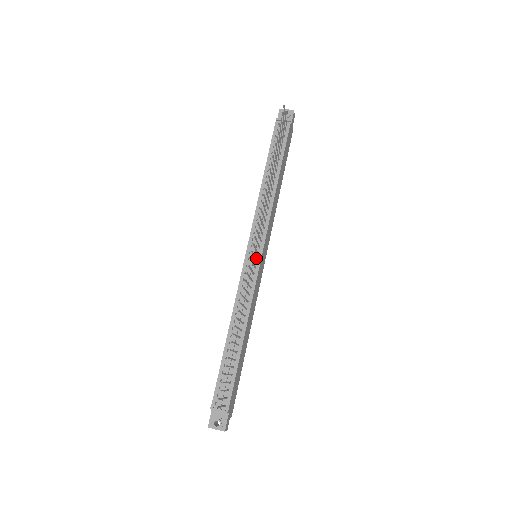
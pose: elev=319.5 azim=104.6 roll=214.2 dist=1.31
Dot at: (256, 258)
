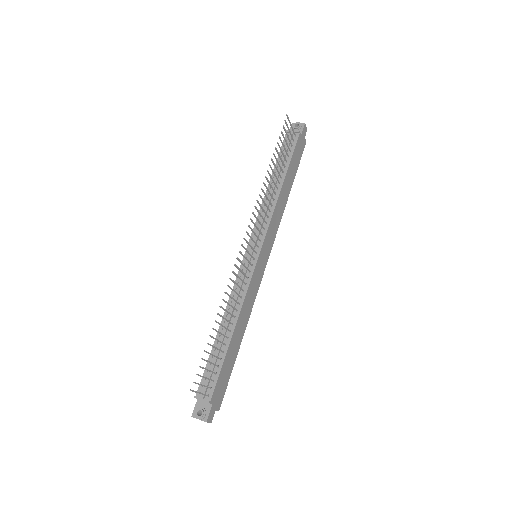
Dot at: (252, 256)
